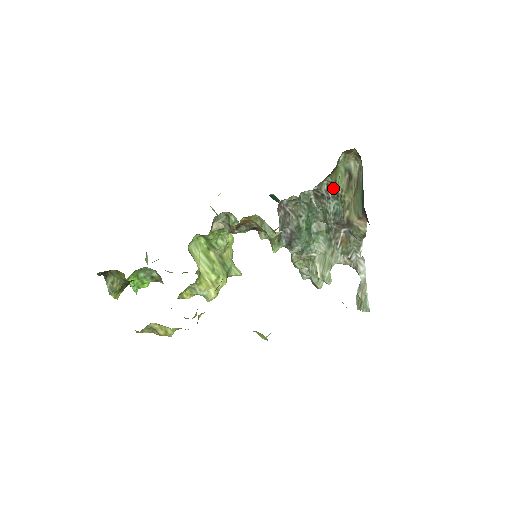
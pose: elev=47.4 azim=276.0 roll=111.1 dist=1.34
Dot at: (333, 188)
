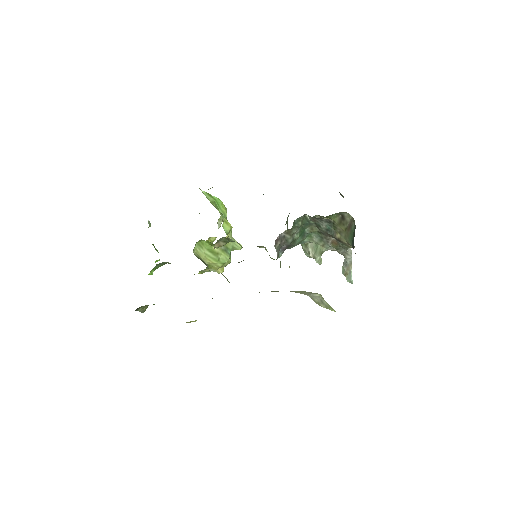
Dot at: (326, 218)
